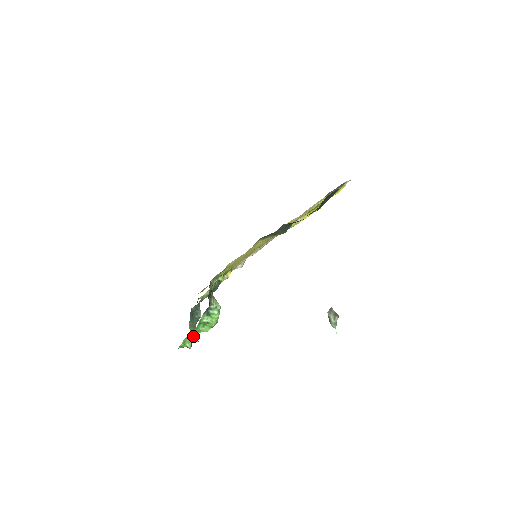
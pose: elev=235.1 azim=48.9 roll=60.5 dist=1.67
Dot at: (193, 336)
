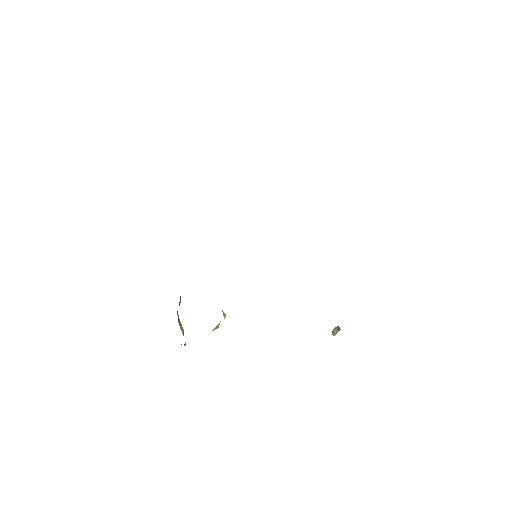
Dot at: occluded
